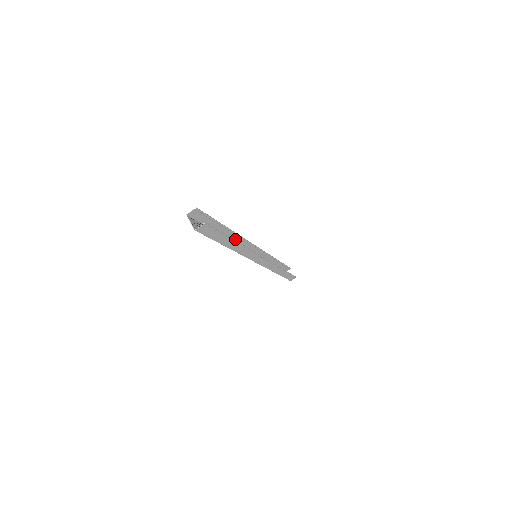
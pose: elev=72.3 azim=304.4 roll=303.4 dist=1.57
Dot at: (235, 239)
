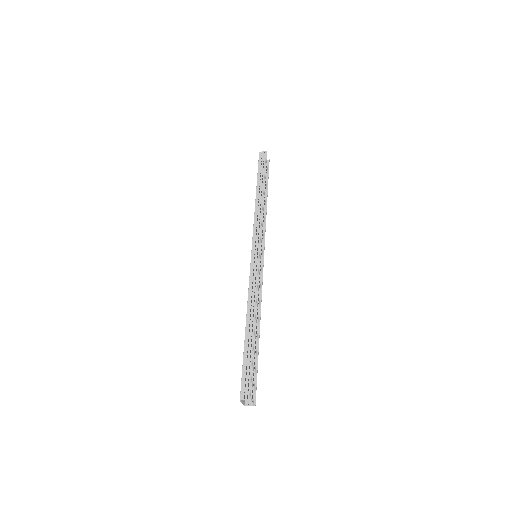
Dot at: (251, 298)
